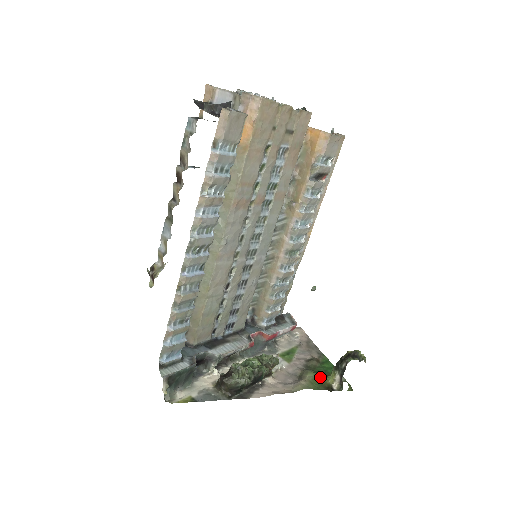
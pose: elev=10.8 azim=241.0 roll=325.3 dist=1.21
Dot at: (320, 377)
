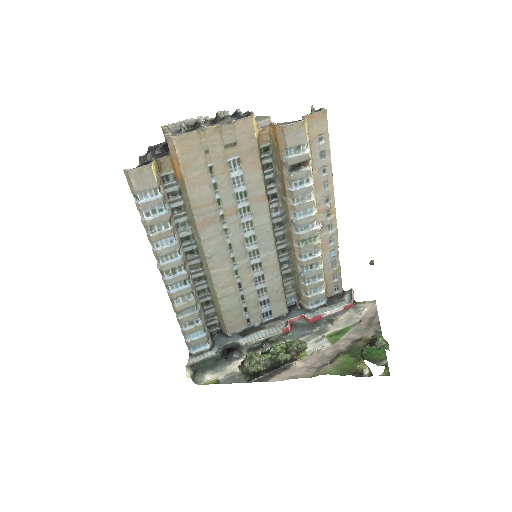
Dot at: (351, 361)
